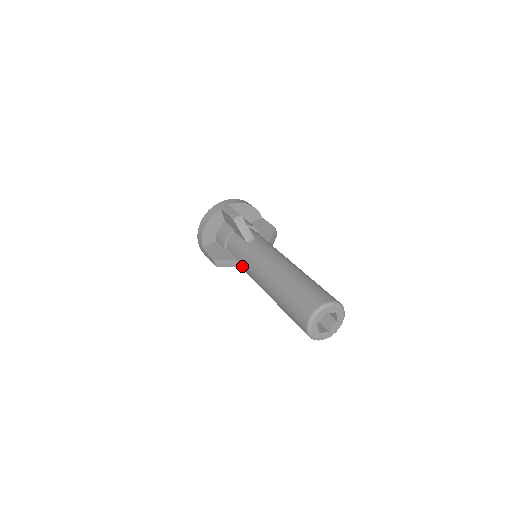
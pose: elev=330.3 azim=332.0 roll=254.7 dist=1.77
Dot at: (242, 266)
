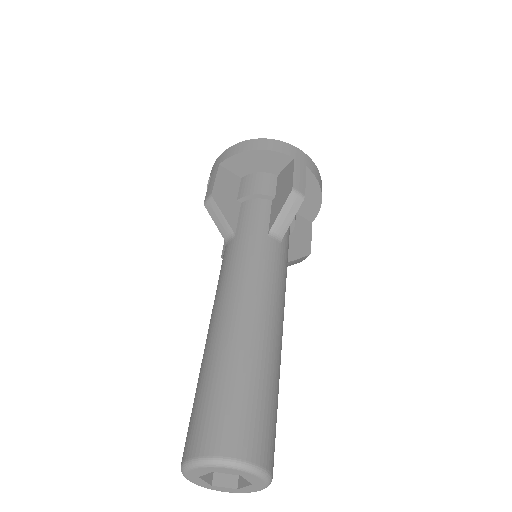
Dot at: (229, 246)
